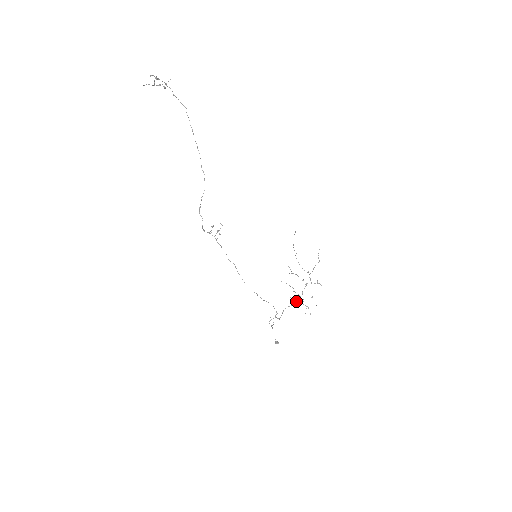
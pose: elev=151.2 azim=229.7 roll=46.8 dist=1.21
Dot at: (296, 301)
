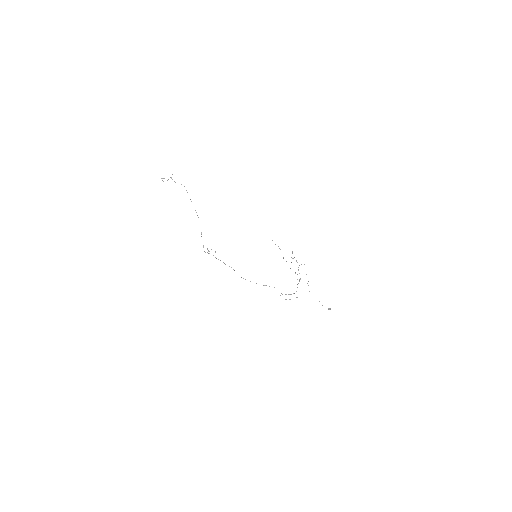
Dot at: (299, 279)
